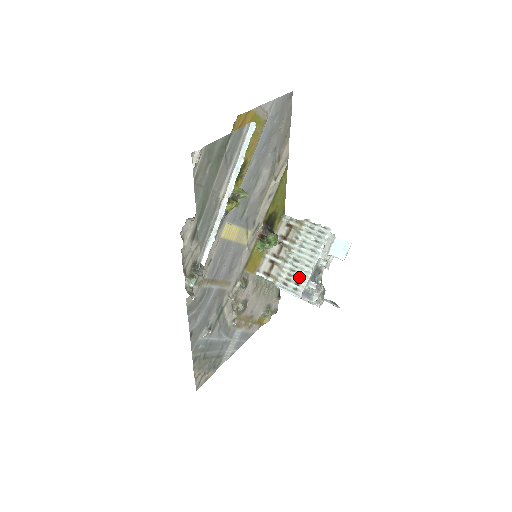
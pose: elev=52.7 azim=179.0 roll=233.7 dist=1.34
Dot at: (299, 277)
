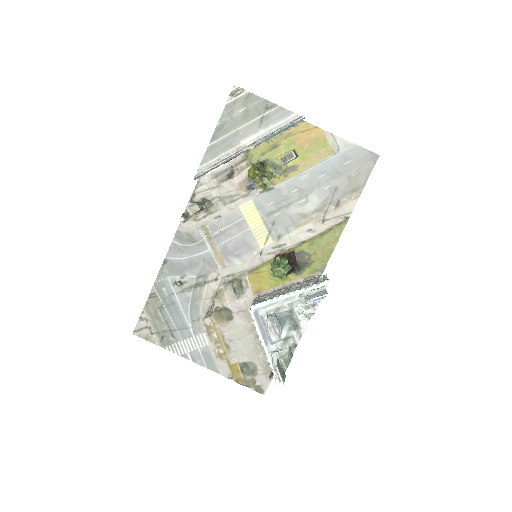
Dot at: occluded
